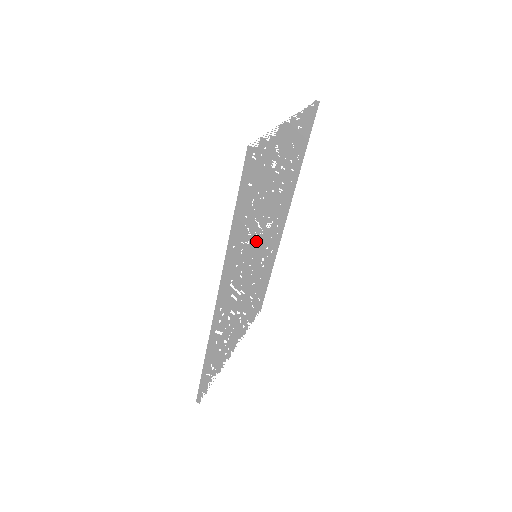
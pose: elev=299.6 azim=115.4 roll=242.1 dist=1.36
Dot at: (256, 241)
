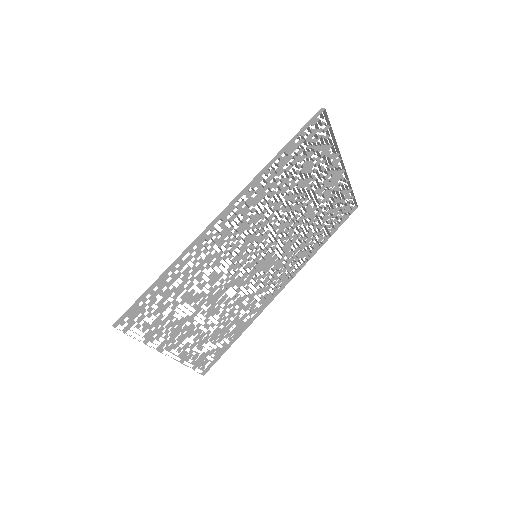
Dot at: occluded
